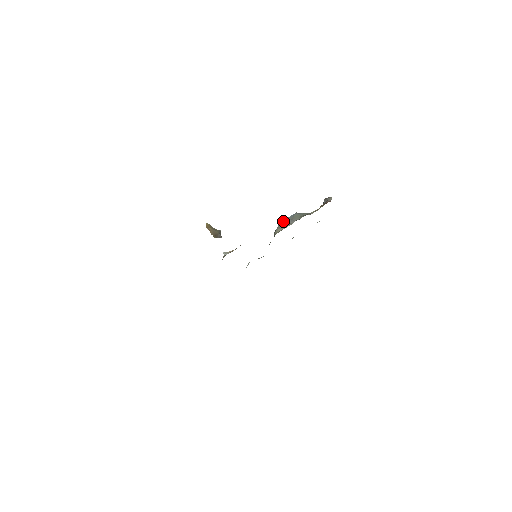
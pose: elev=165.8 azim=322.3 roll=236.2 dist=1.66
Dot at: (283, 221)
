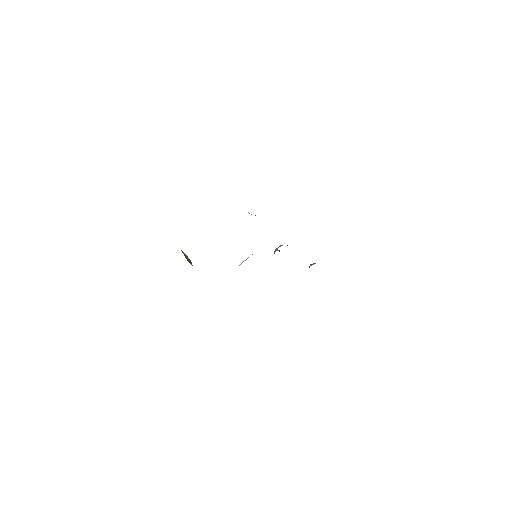
Dot at: occluded
